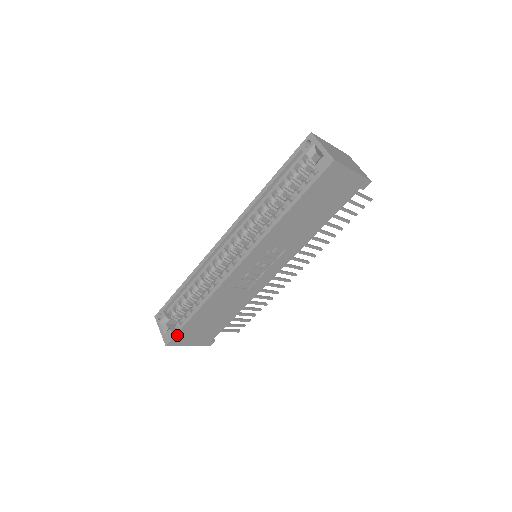
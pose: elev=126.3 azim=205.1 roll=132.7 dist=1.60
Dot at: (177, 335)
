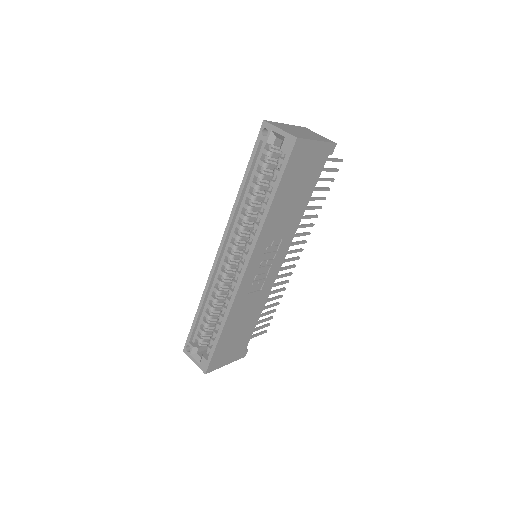
Dot at: (212, 360)
